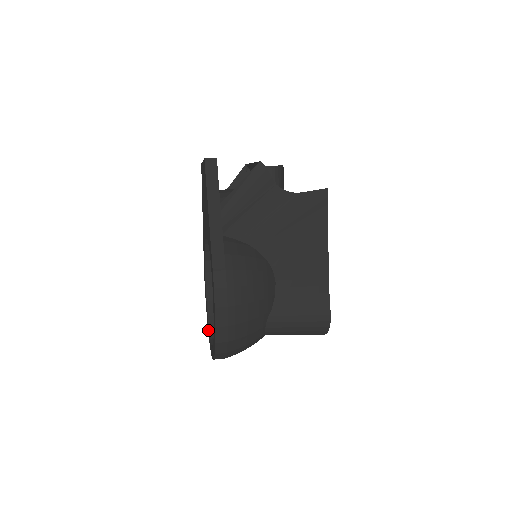
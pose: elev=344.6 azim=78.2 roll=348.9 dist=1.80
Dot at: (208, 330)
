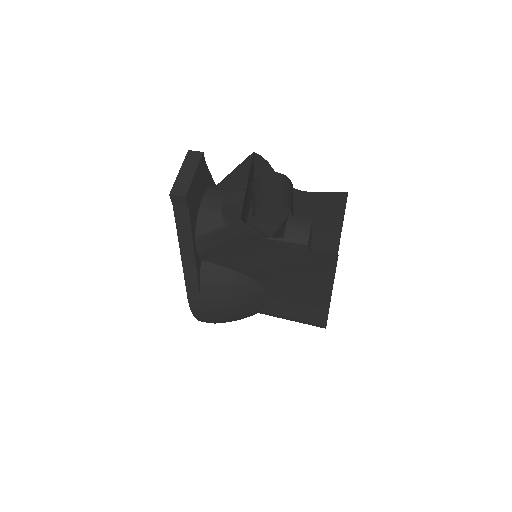
Dot at: occluded
